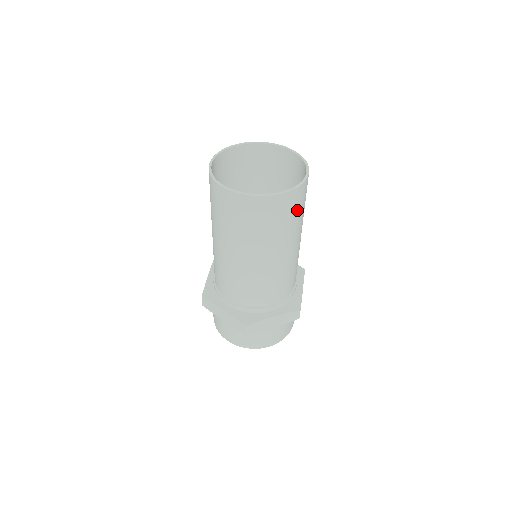
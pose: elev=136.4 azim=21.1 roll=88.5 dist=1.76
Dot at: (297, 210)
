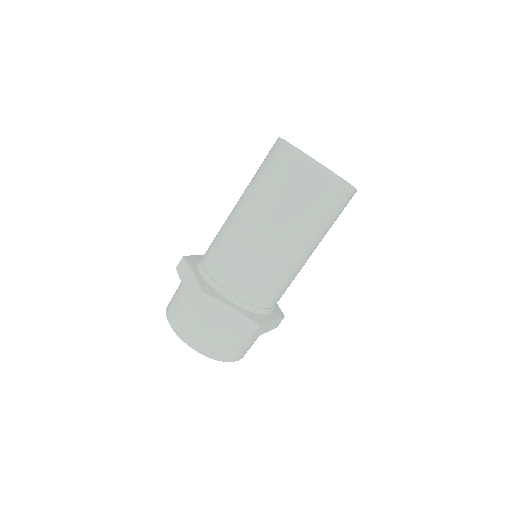
Dot at: occluded
